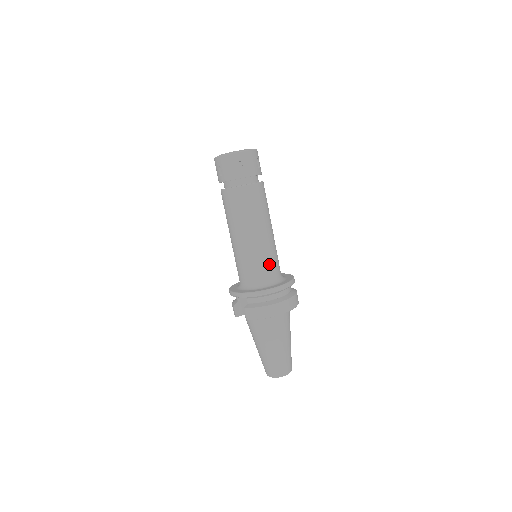
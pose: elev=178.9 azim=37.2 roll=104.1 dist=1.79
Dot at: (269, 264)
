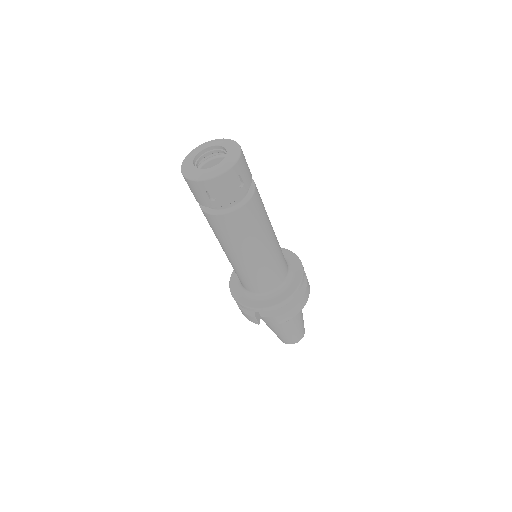
Dot at: (282, 262)
